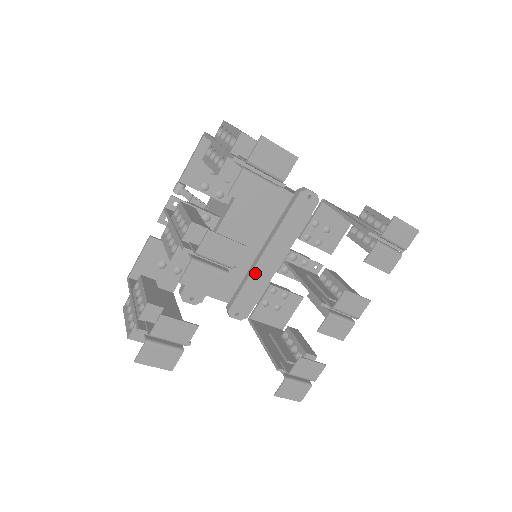
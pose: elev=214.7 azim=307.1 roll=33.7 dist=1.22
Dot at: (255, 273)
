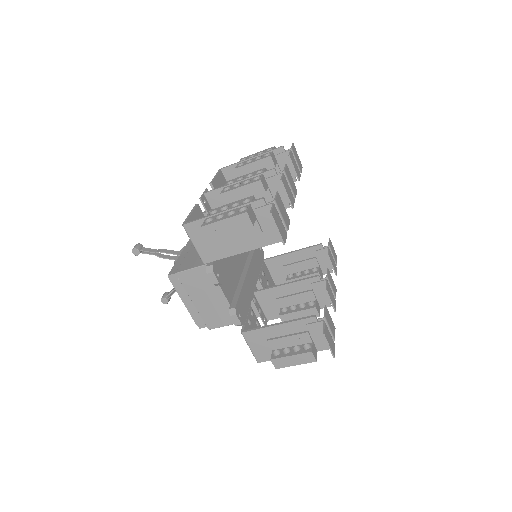
Dot at: (245, 284)
